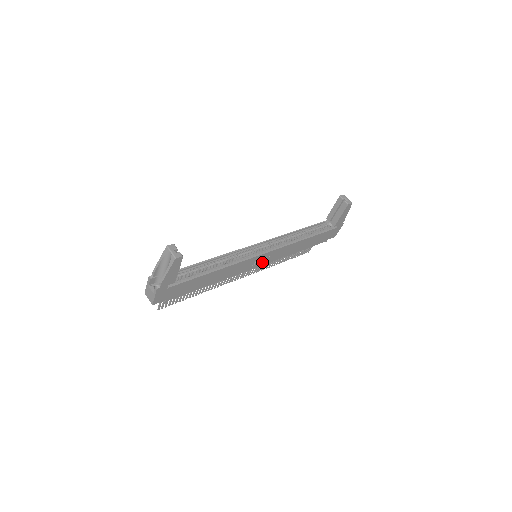
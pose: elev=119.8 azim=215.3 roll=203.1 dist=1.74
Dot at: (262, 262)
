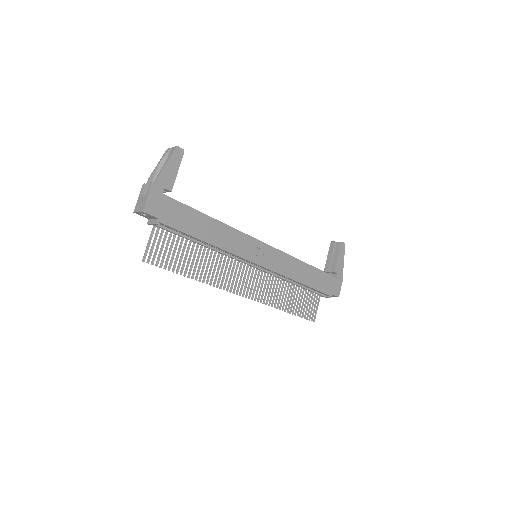
Dot at: (264, 261)
